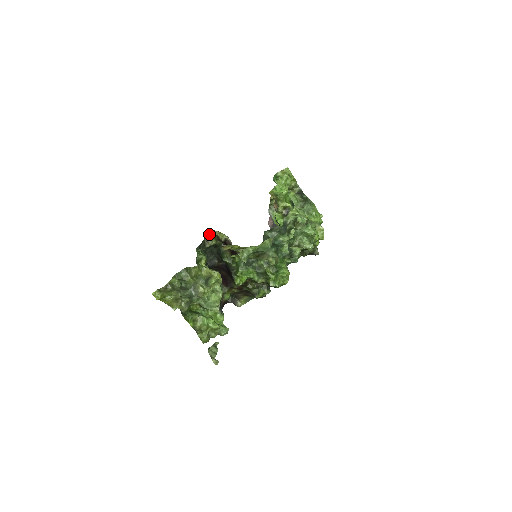
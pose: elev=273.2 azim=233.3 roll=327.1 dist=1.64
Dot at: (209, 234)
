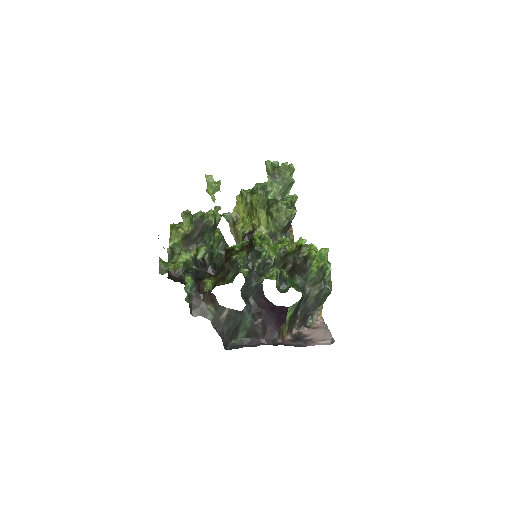
Dot at: occluded
